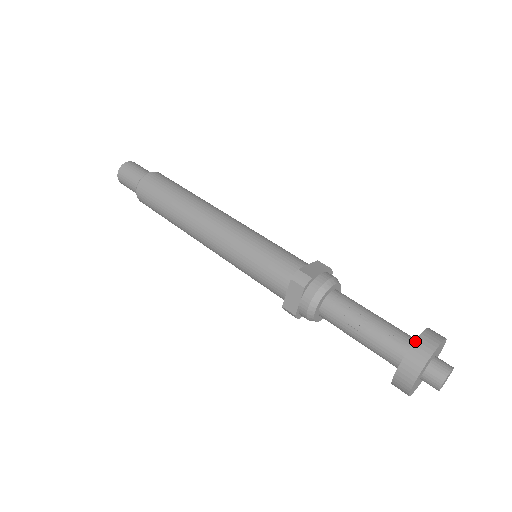
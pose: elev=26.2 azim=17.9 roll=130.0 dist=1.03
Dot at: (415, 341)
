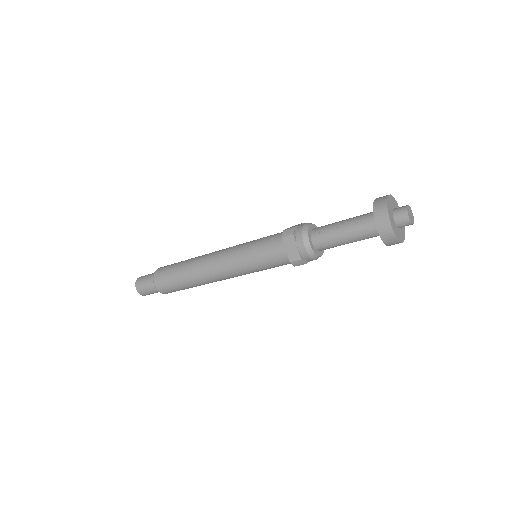
Dot at: (373, 203)
